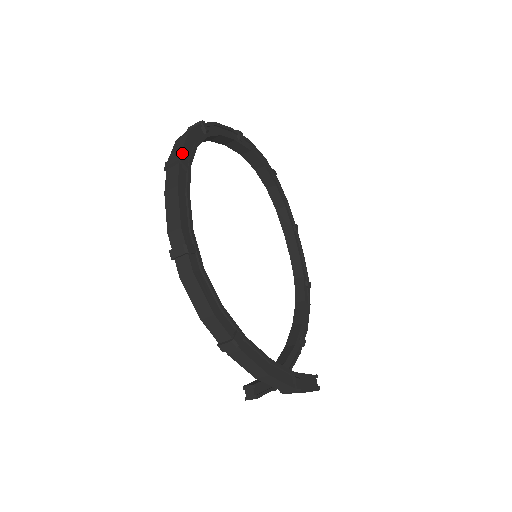
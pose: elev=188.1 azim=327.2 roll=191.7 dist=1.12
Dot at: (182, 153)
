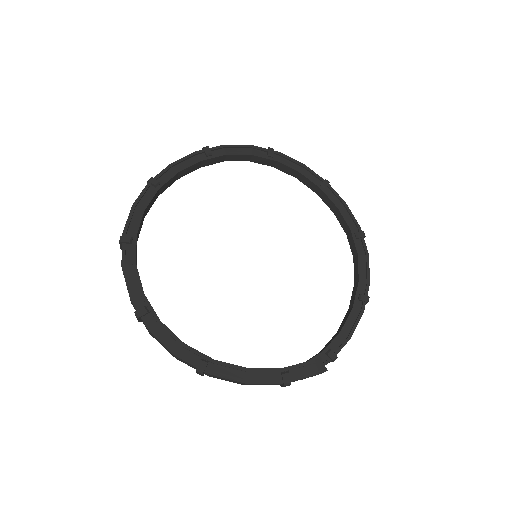
Dot at: (125, 231)
